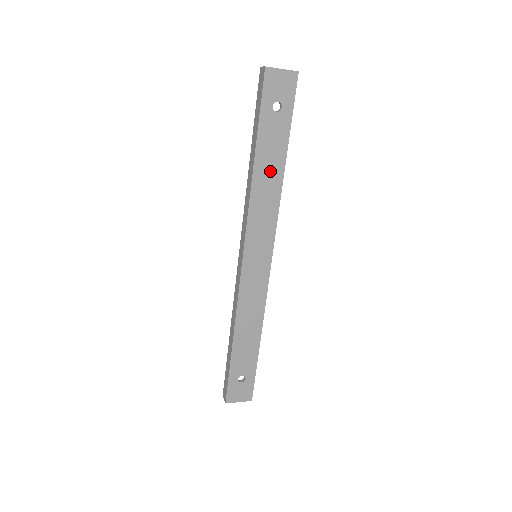
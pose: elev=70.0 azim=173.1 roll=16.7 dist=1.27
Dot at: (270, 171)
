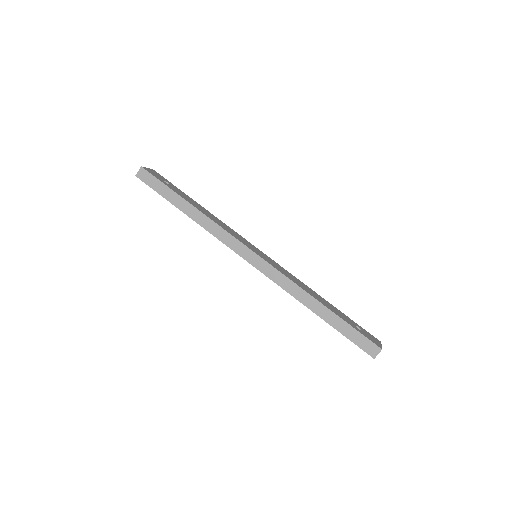
Dot at: (202, 210)
